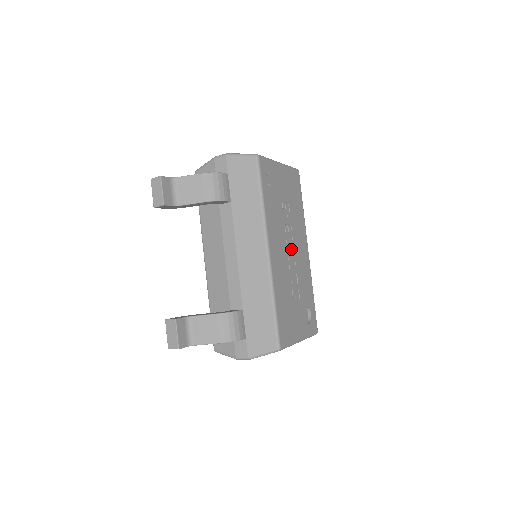
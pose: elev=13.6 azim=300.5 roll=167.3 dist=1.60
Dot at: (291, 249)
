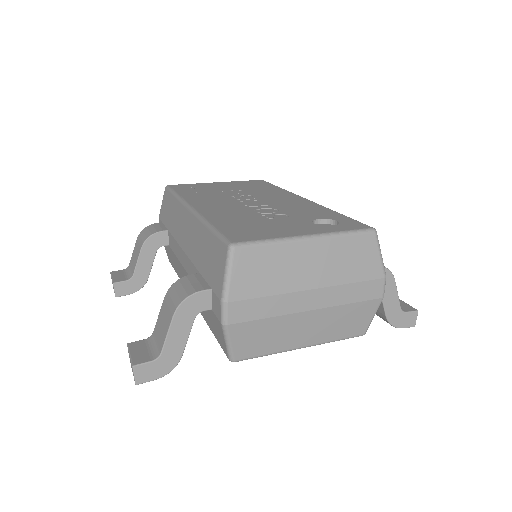
Dot at: (253, 202)
